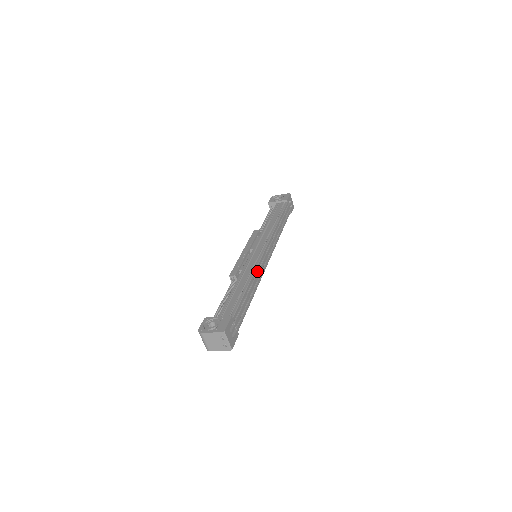
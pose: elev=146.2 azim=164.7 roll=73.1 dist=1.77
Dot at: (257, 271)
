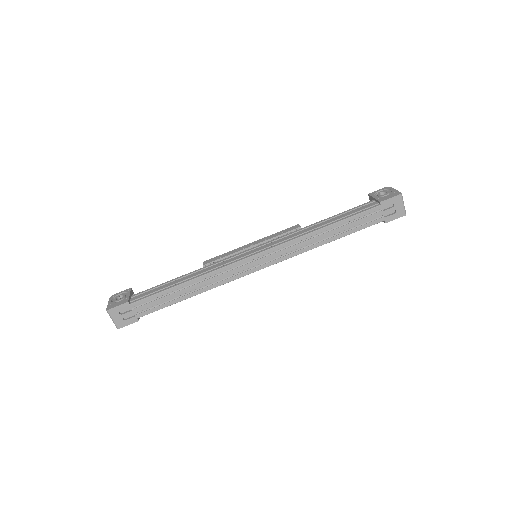
Dot at: (221, 274)
